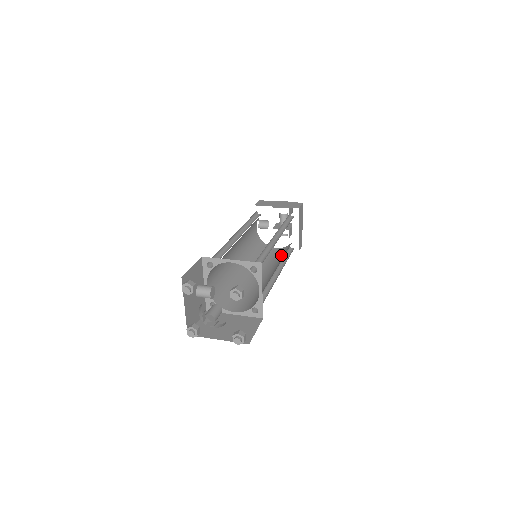
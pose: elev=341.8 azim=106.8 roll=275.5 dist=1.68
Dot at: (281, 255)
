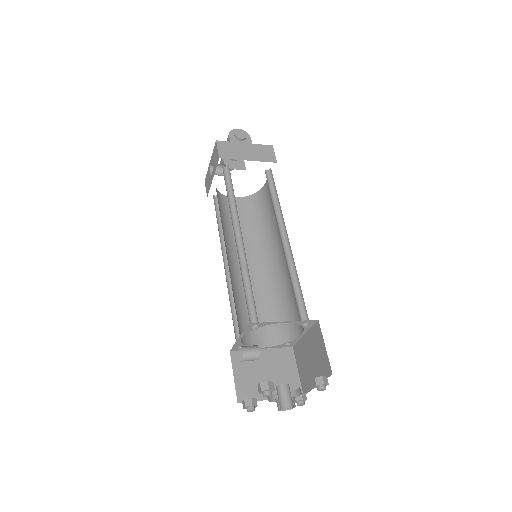
Dot at: (254, 220)
